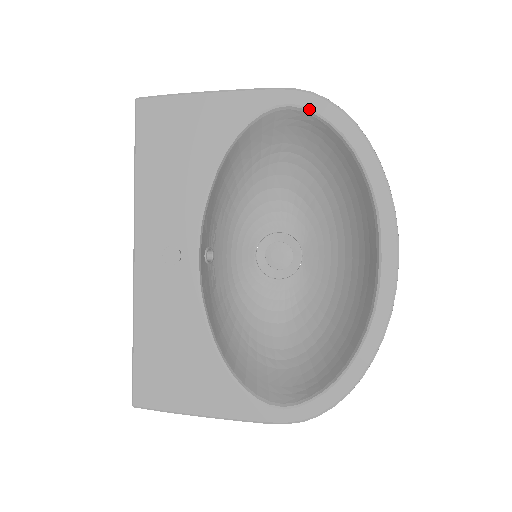
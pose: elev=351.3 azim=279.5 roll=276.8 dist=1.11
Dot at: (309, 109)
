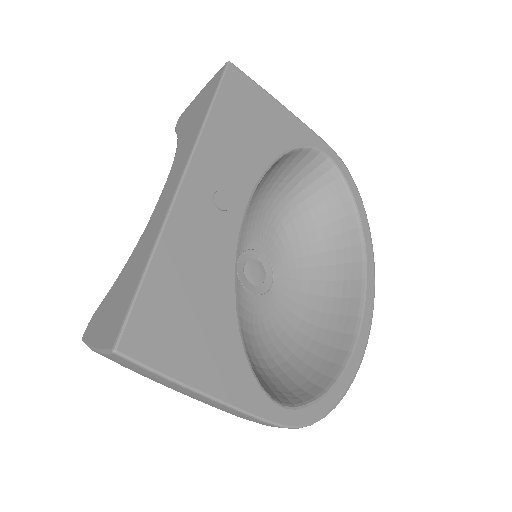
Dot at: (339, 168)
